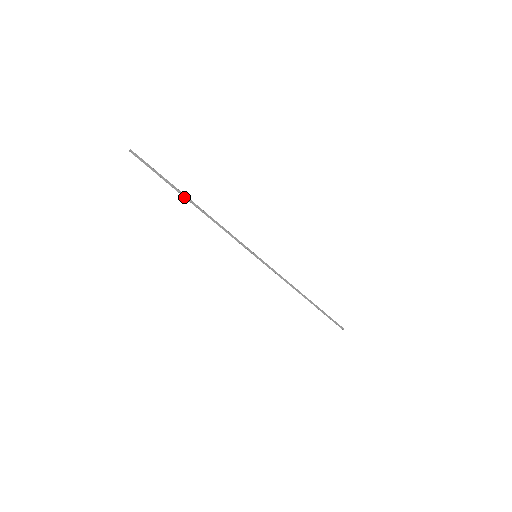
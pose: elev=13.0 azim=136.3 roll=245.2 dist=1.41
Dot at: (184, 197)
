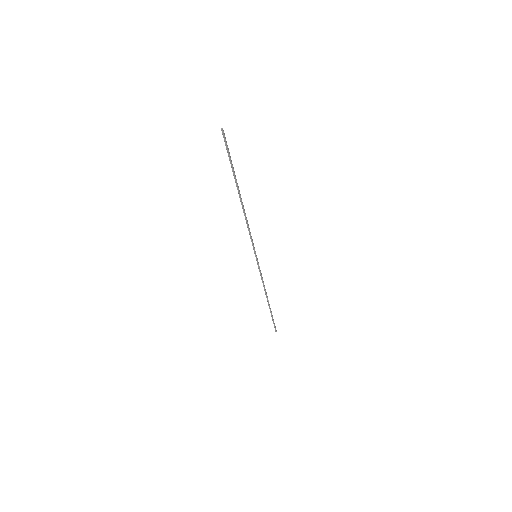
Dot at: (237, 188)
